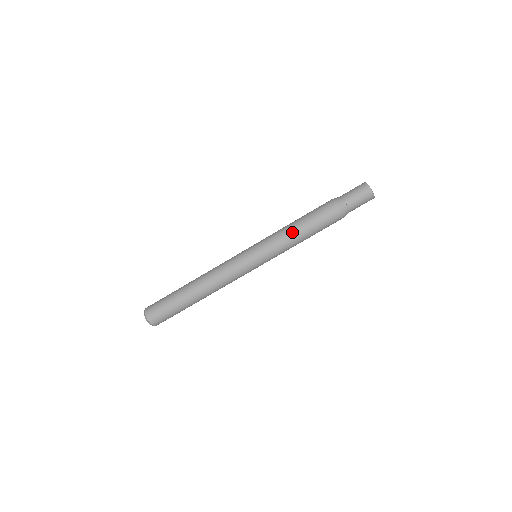
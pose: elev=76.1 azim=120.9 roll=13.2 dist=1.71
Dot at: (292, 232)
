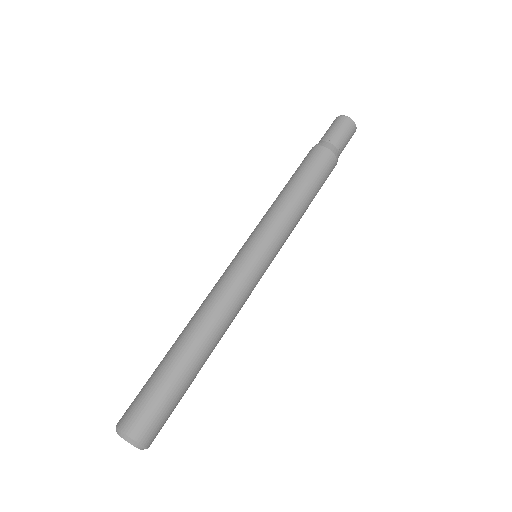
Dot at: (289, 197)
